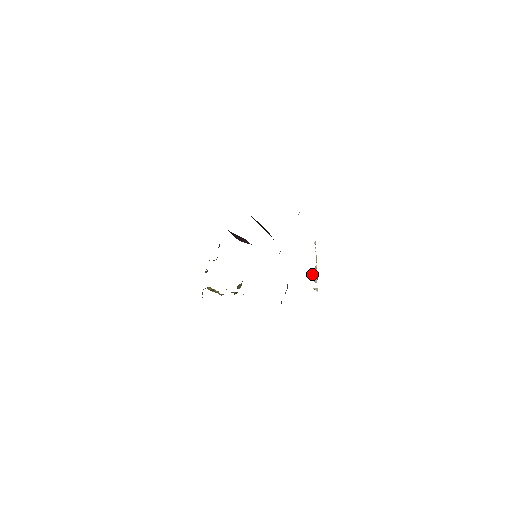
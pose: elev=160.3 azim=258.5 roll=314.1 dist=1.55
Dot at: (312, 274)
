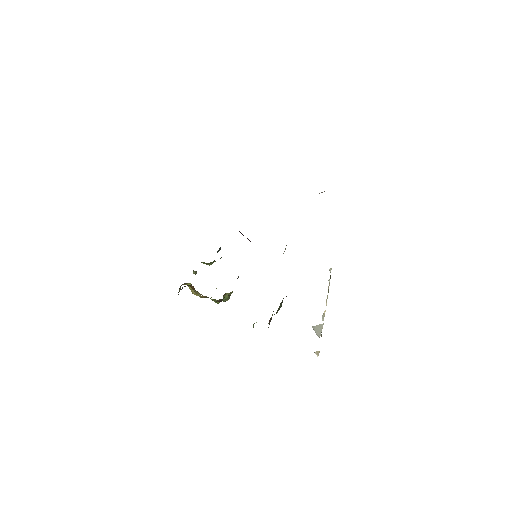
Dot at: (317, 325)
